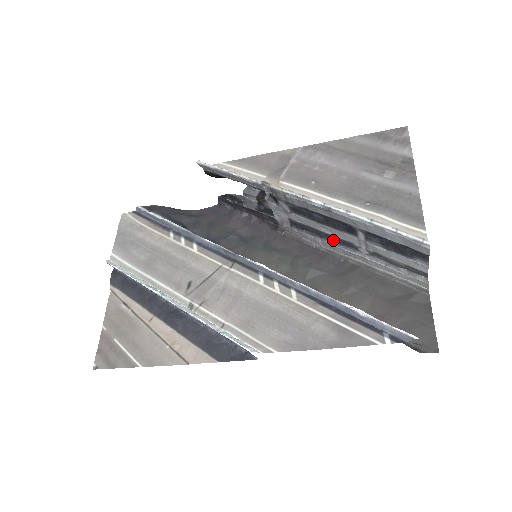
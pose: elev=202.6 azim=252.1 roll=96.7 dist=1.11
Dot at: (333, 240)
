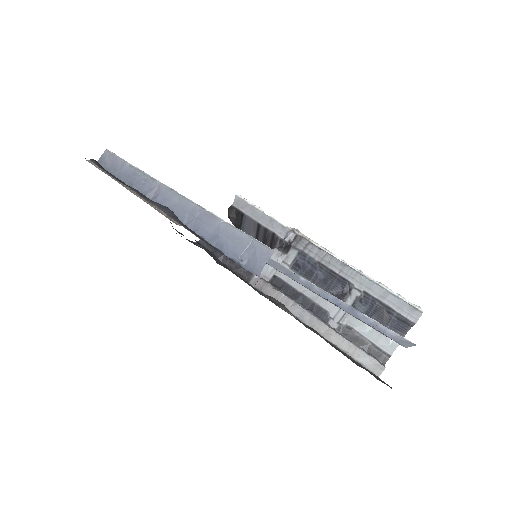
Dot at: (306, 307)
